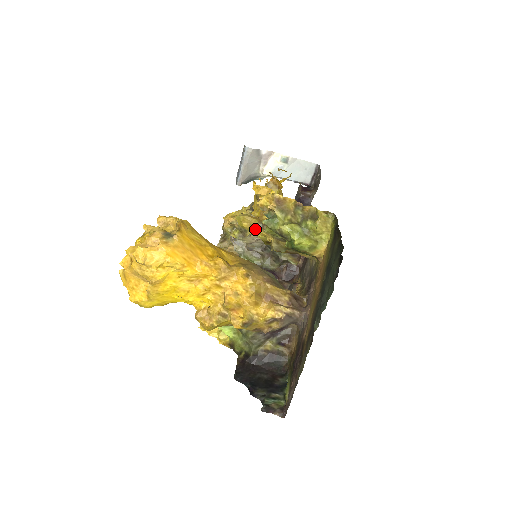
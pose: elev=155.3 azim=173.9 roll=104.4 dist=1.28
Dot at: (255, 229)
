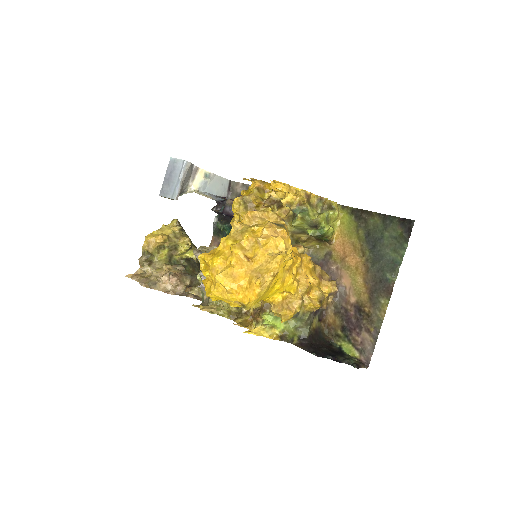
Dot at: occluded
